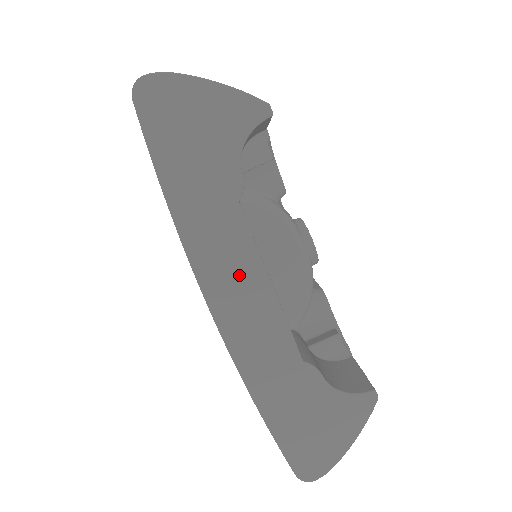
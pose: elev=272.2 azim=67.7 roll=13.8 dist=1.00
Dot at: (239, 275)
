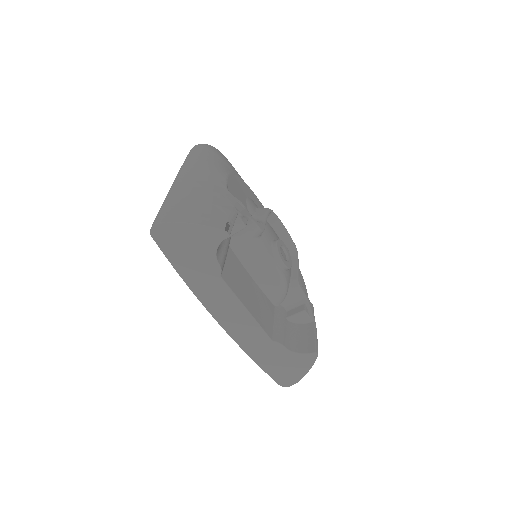
Dot at: (228, 307)
